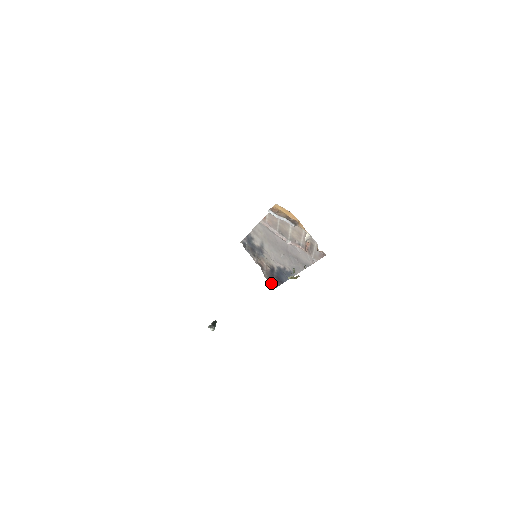
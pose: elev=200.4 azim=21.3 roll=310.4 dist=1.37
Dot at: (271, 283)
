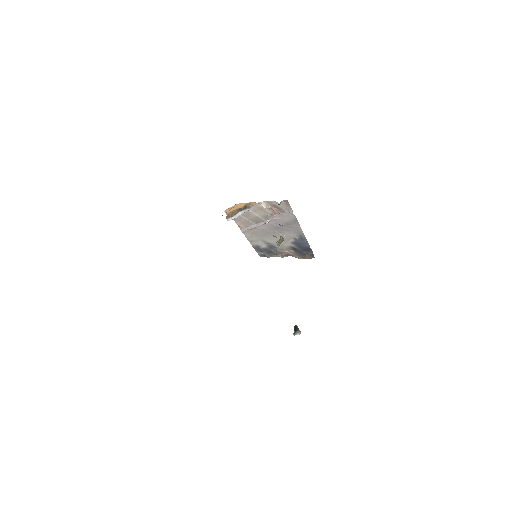
Dot at: (308, 258)
